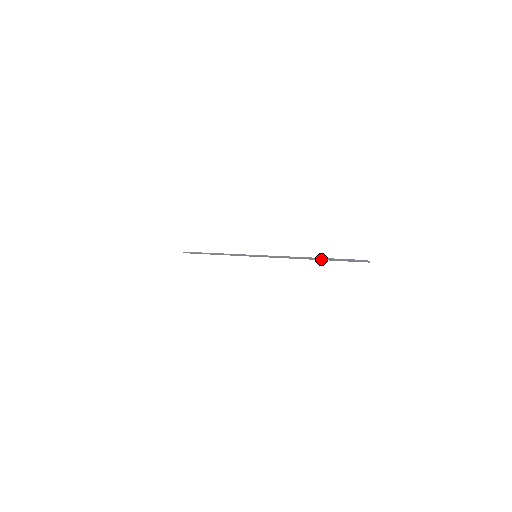
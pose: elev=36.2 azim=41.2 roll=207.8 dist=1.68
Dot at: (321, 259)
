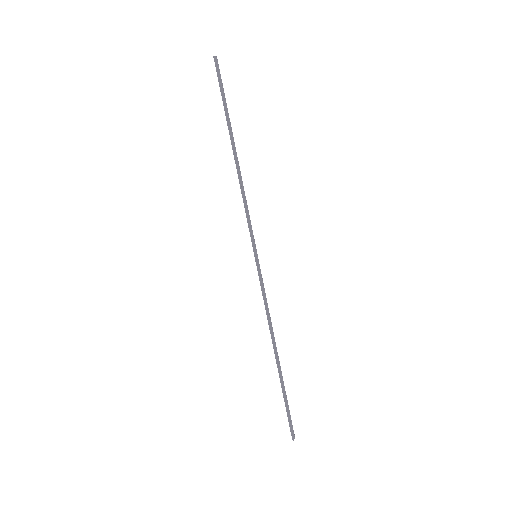
Dot at: (280, 376)
